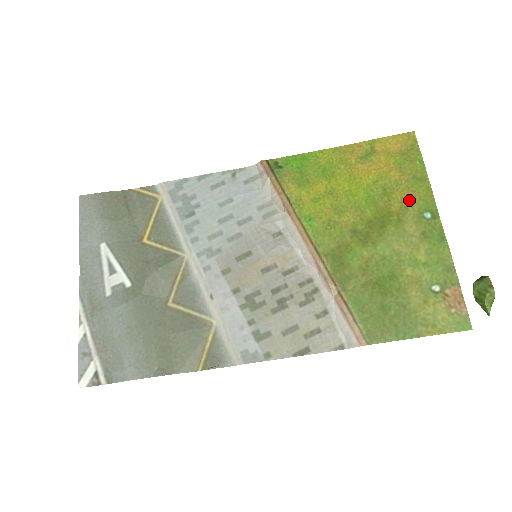
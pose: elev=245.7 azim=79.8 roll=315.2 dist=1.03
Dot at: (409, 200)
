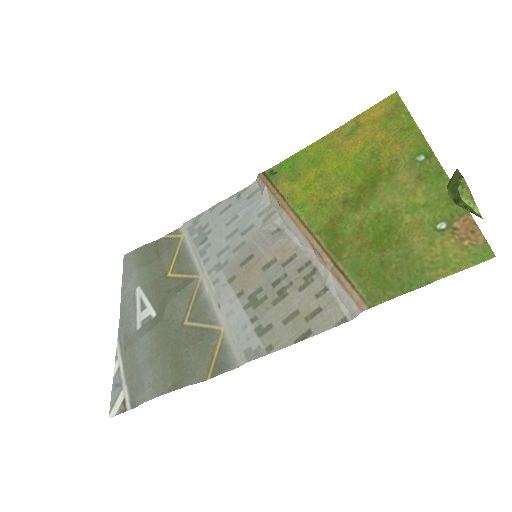
Dot at: (398, 152)
